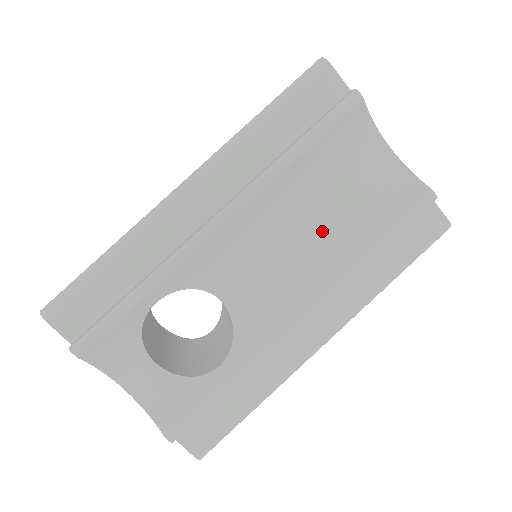
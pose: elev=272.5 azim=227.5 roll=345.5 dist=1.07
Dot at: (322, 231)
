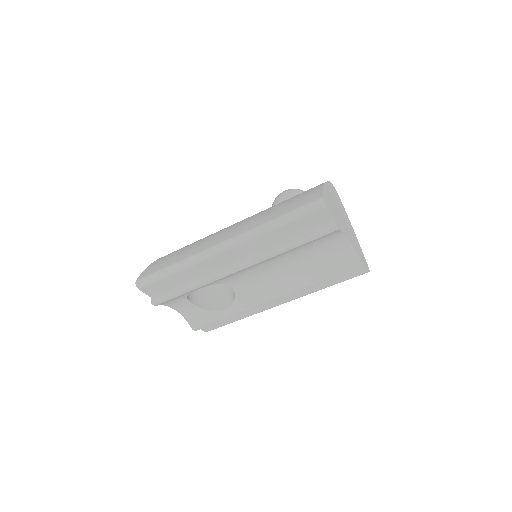
Dot at: (295, 268)
